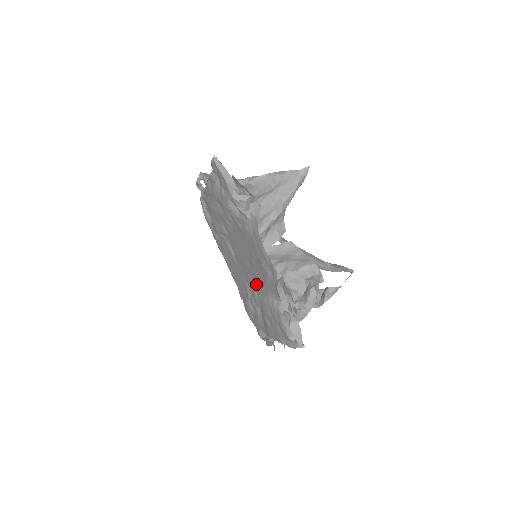
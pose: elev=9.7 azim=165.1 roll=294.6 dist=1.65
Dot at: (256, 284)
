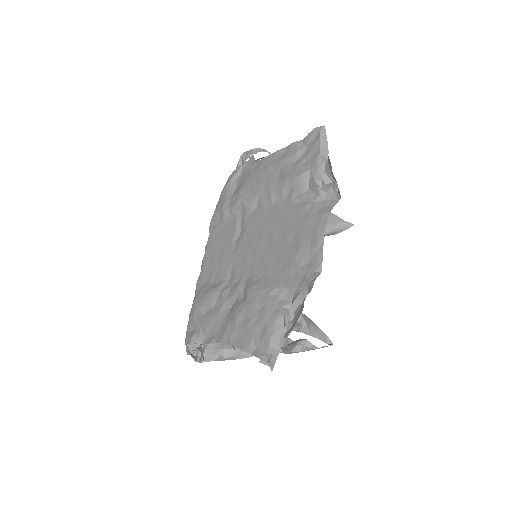
Dot at: (255, 273)
